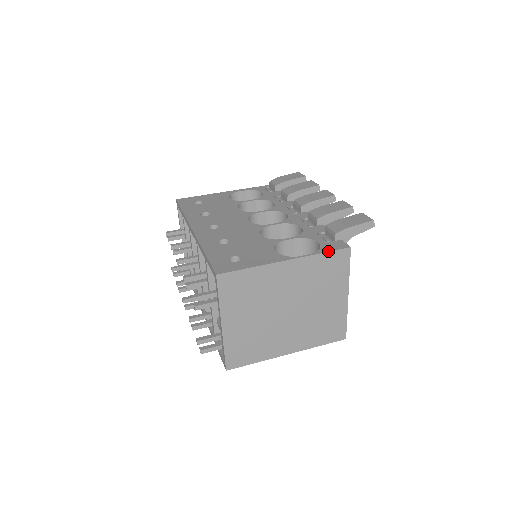
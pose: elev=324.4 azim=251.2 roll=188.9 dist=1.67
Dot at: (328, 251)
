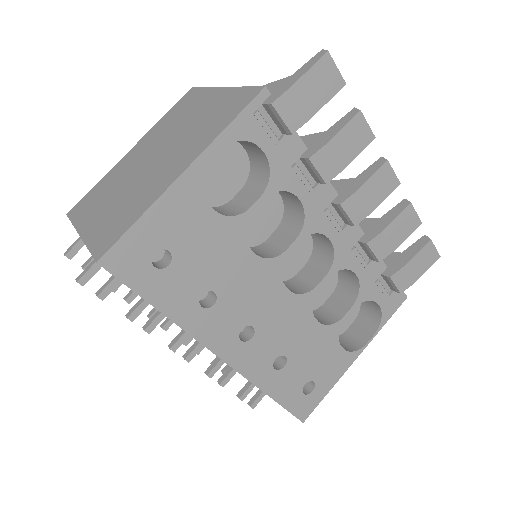
Dot at: occluded
